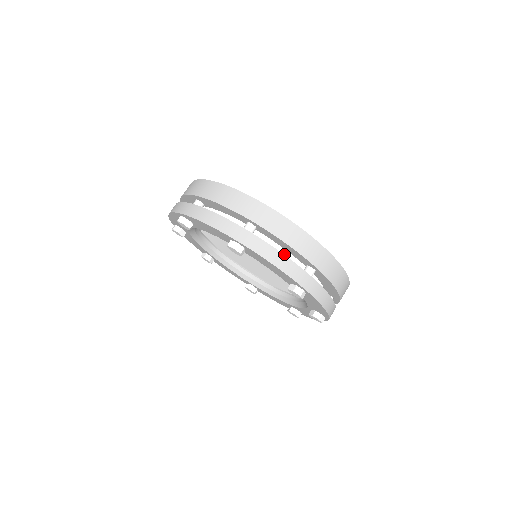
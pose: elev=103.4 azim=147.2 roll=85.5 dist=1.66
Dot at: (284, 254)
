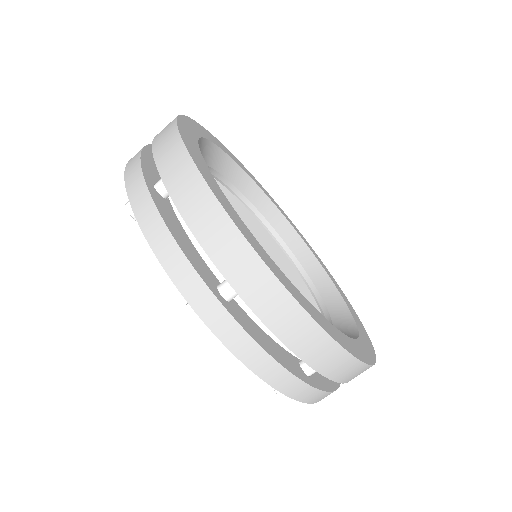
Dot at: occluded
